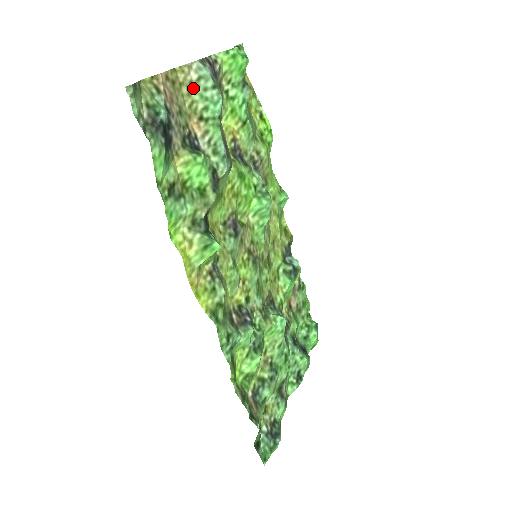
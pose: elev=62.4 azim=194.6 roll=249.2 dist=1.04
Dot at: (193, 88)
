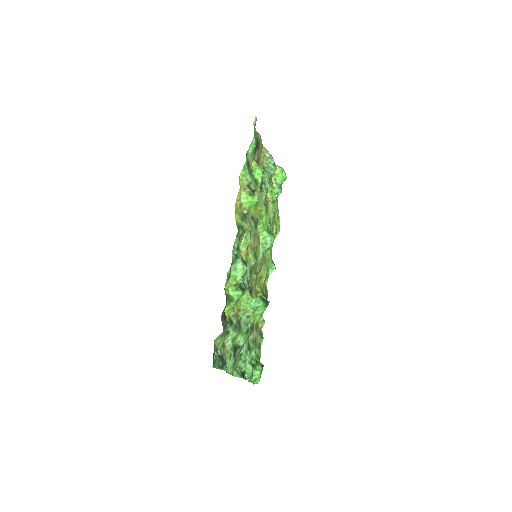
Dot at: (265, 158)
